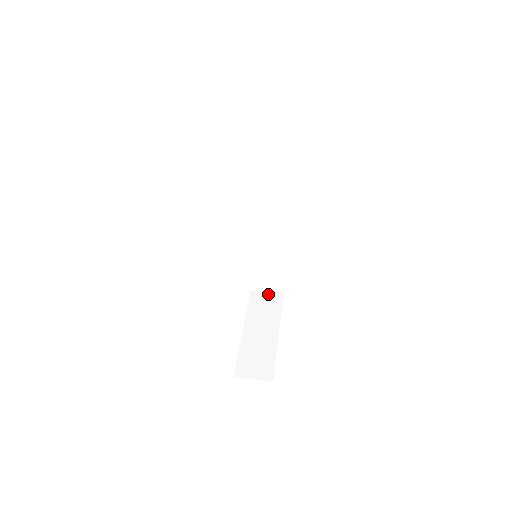
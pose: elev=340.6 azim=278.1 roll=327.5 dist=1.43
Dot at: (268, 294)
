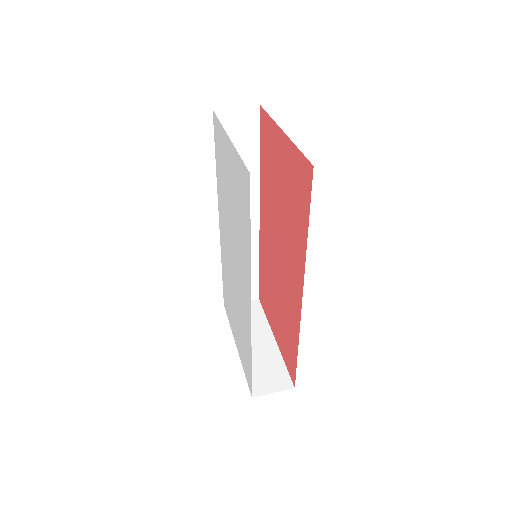
Dot at: occluded
